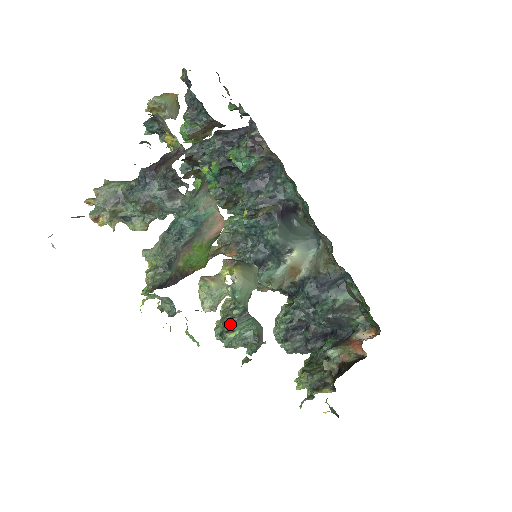
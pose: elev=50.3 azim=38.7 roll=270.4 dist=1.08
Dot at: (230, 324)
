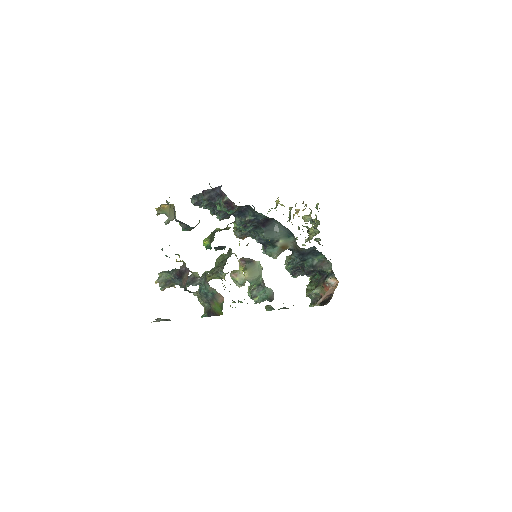
Dot at: (254, 293)
